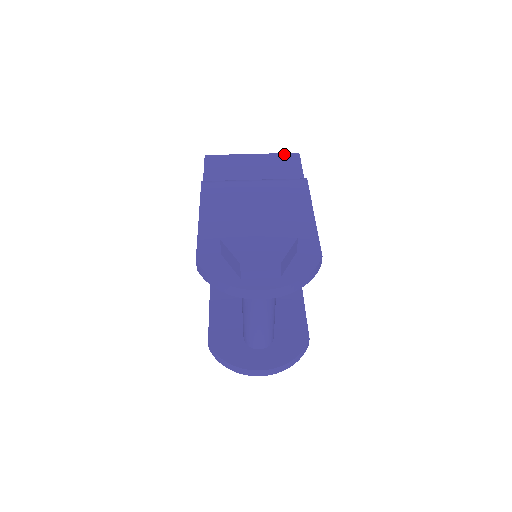
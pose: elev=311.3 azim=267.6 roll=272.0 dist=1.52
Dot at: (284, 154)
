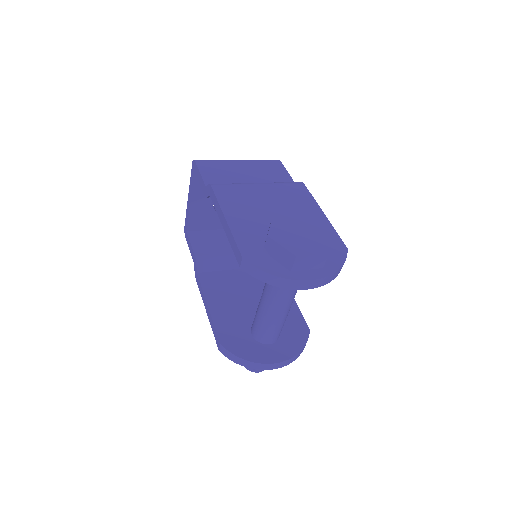
Dot at: (267, 160)
